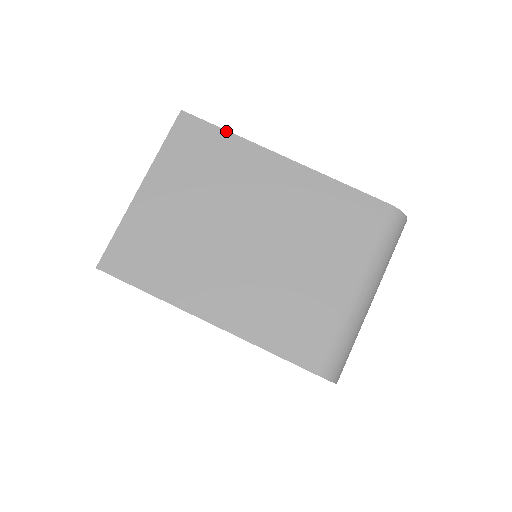
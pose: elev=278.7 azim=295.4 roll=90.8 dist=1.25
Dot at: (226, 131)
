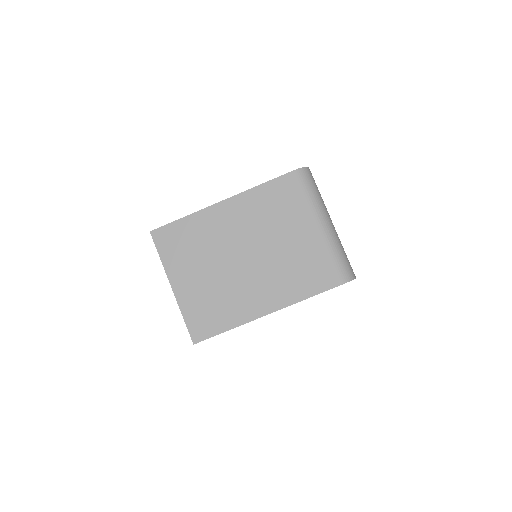
Dot at: (181, 219)
